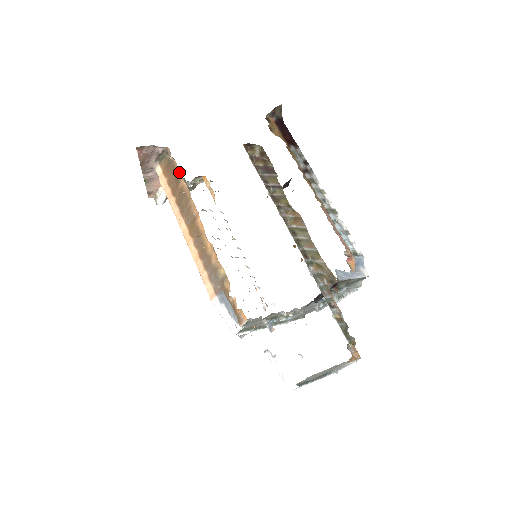
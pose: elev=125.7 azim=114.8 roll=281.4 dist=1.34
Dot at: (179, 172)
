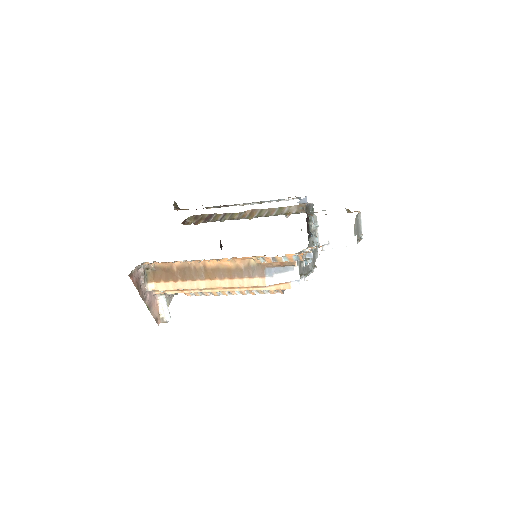
Dot at: (166, 264)
